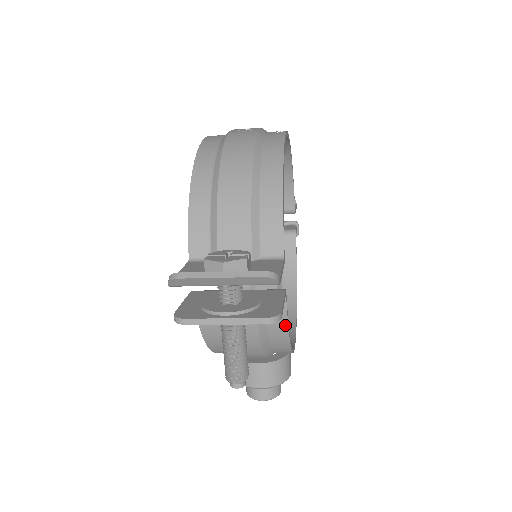
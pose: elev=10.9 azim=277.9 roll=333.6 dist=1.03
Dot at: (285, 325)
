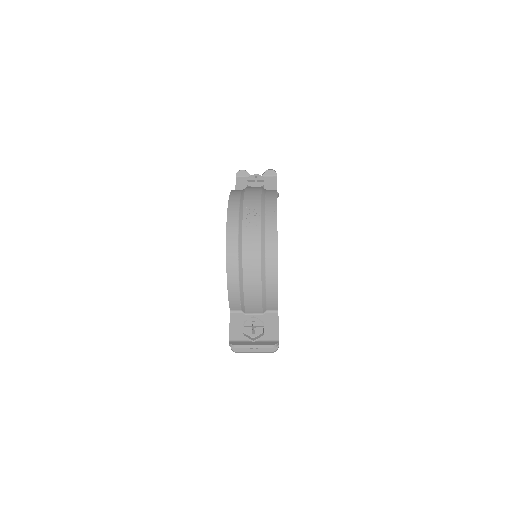
Dot at: occluded
